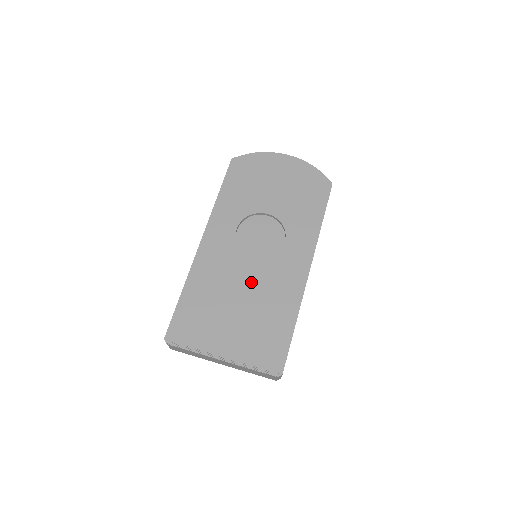
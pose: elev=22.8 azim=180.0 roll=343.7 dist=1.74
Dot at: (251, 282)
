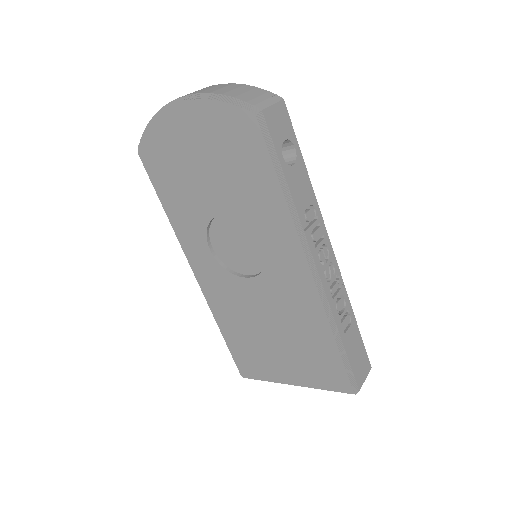
Dot at: (266, 307)
